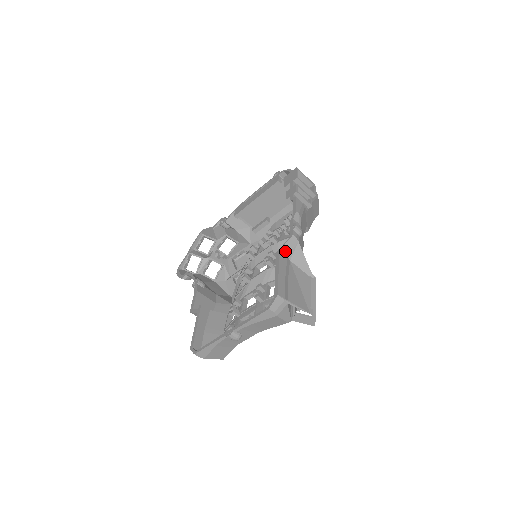
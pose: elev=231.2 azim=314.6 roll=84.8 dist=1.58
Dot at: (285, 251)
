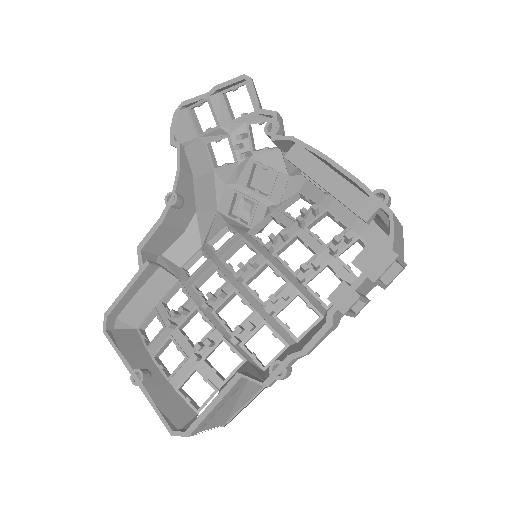
Dot at: (249, 378)
